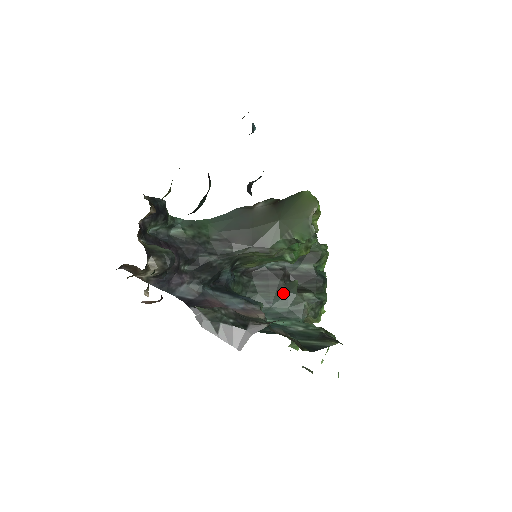
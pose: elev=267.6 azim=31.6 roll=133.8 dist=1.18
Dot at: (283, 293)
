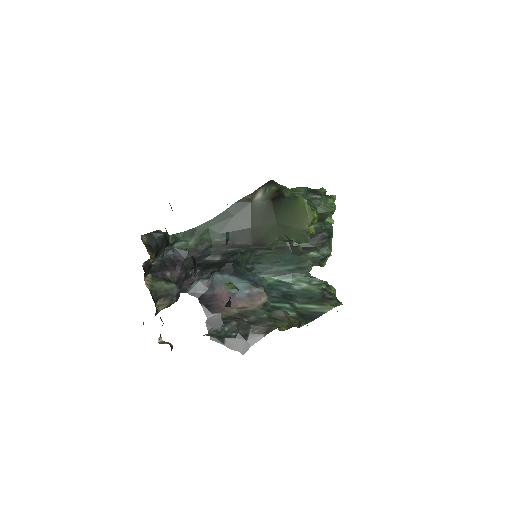
Dot at: (289, 255)
